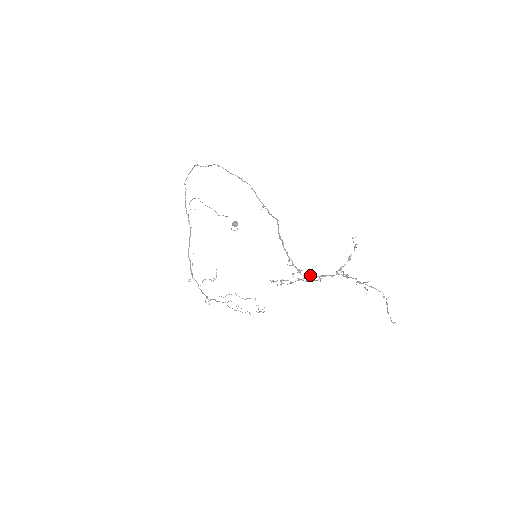
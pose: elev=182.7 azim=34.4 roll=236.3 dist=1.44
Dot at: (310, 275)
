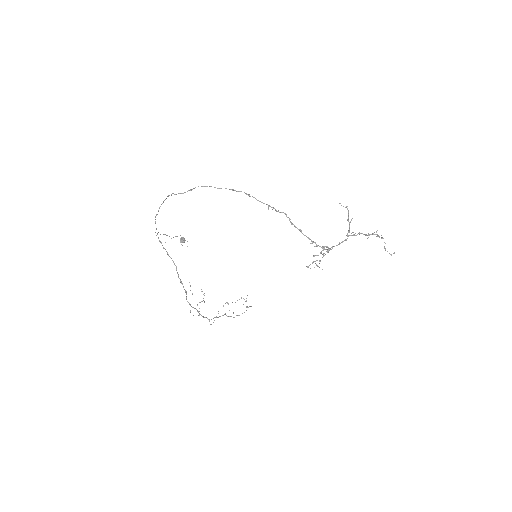
Dot at: (331, 247)
